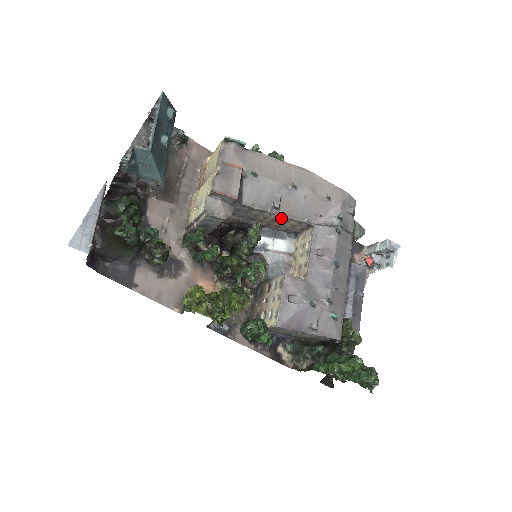
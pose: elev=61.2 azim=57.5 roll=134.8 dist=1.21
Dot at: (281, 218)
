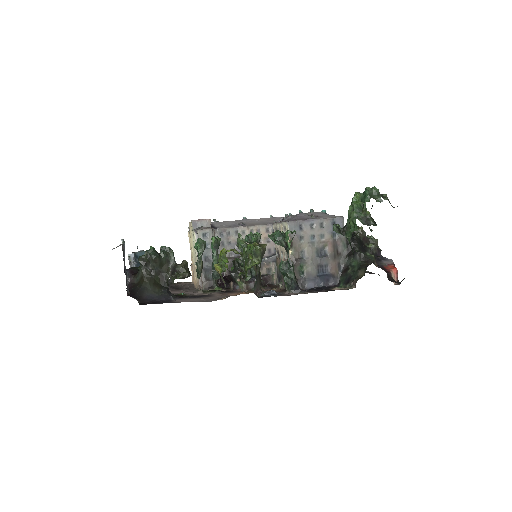
Dot at: (253, 233)
